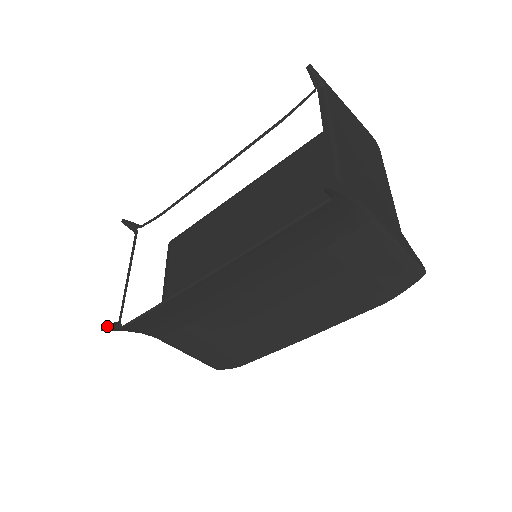
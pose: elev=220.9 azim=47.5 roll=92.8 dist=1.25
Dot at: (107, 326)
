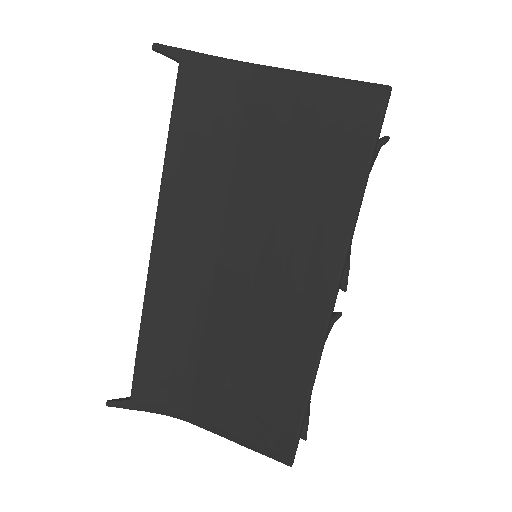
Dot at: (113, 399)
